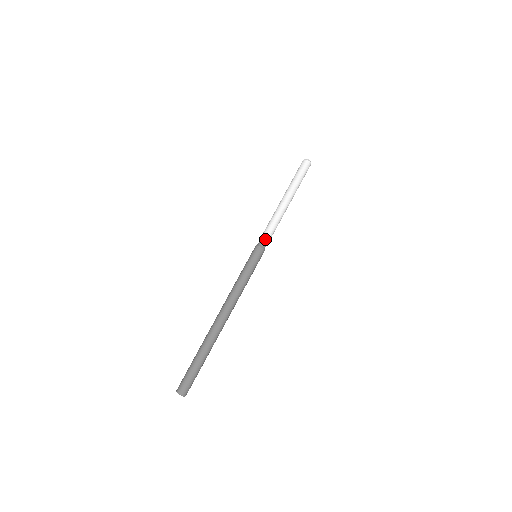
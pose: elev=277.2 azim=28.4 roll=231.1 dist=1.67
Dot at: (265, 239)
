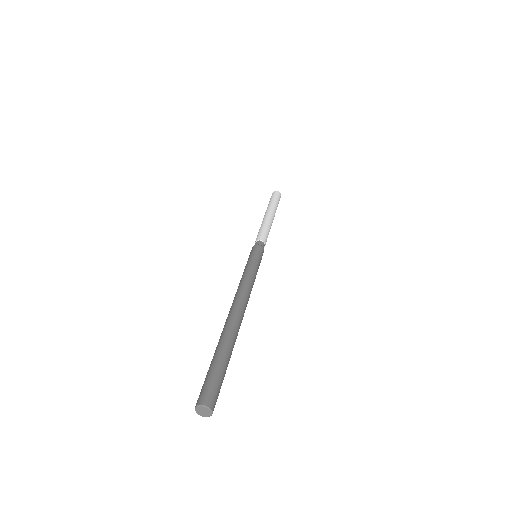
Dot at: (263, 240)
